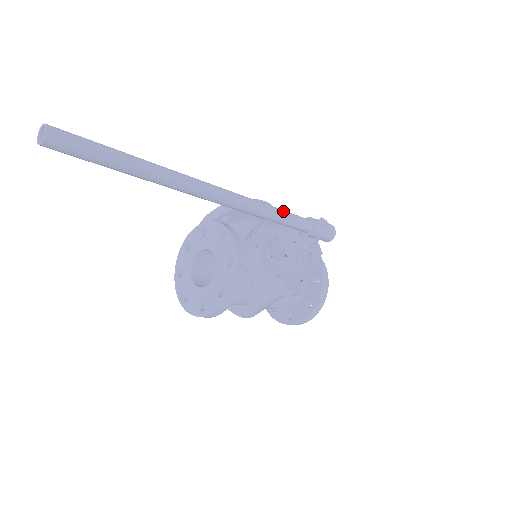
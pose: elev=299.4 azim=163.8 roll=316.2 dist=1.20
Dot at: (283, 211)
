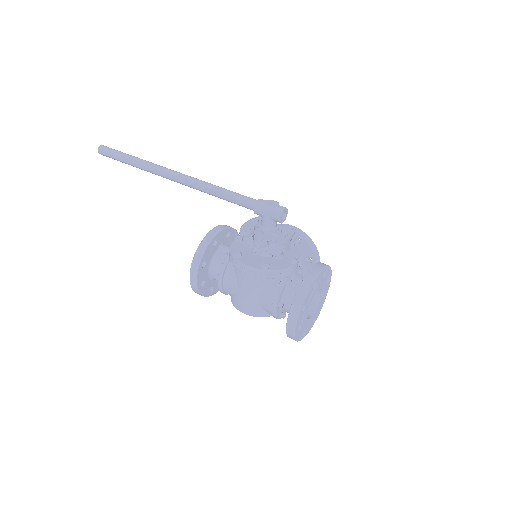
Dot at: (228, 190)
